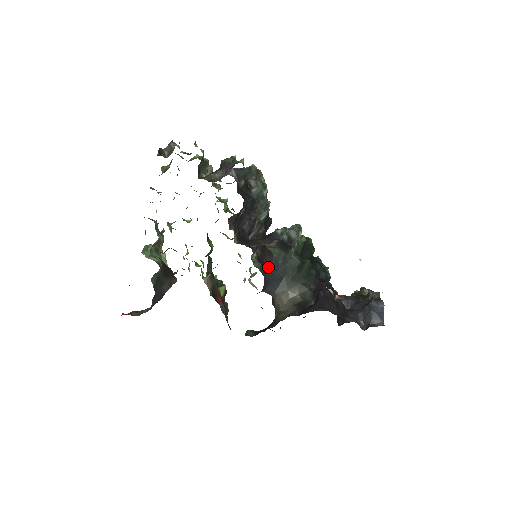
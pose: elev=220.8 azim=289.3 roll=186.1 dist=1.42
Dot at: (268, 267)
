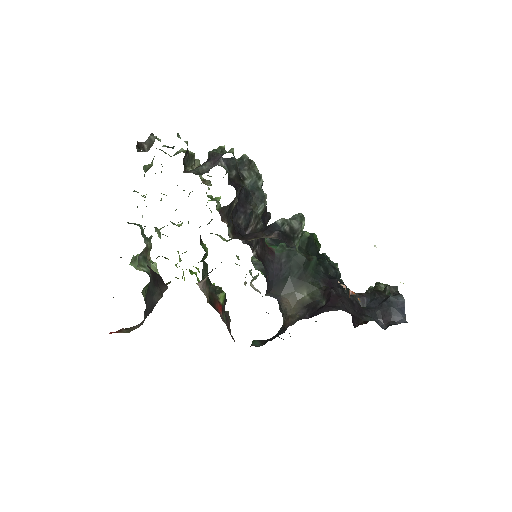
Dot at: (270, 266)
